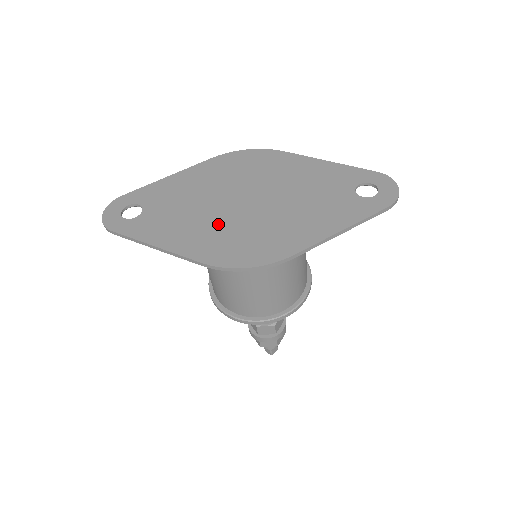
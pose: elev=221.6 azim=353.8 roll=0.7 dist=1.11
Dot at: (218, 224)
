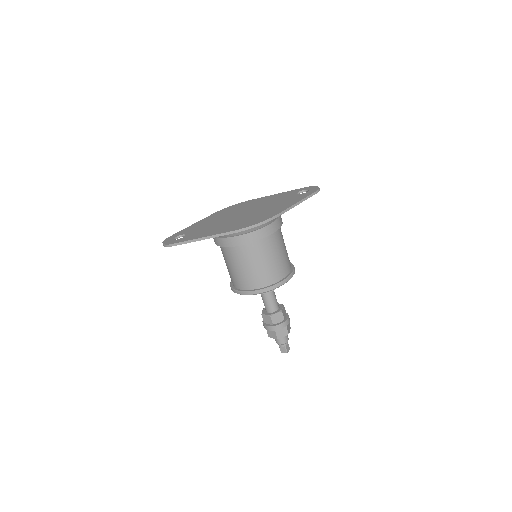
Dot at: (232, 222)
